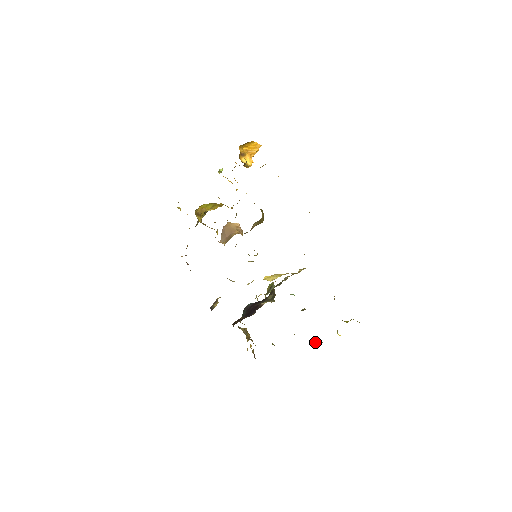
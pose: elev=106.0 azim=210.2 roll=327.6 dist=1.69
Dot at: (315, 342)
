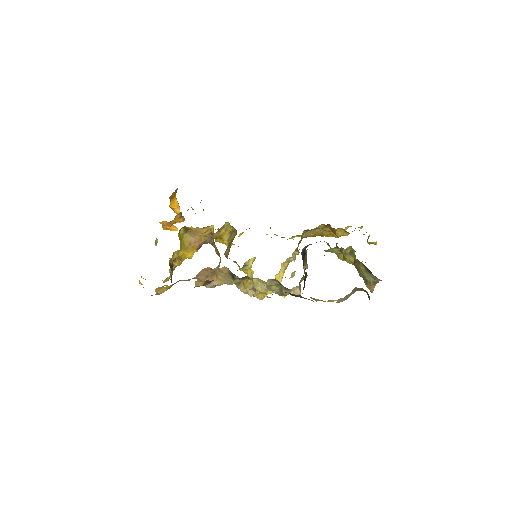
Dot at: occluded
